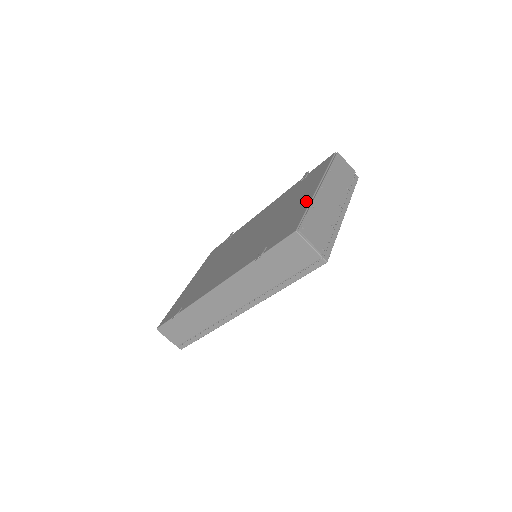
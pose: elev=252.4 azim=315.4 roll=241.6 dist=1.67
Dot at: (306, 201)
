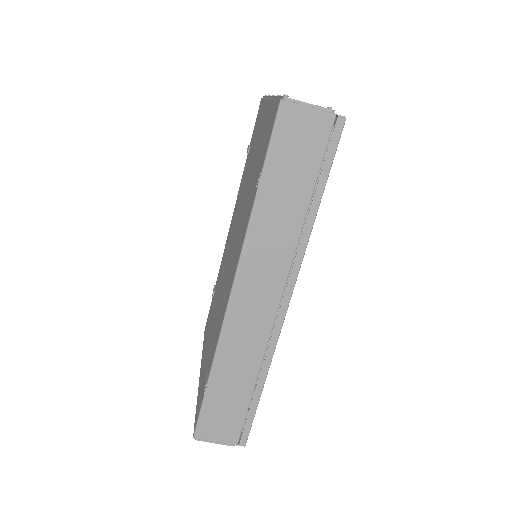
Dot at: (267, 111)
